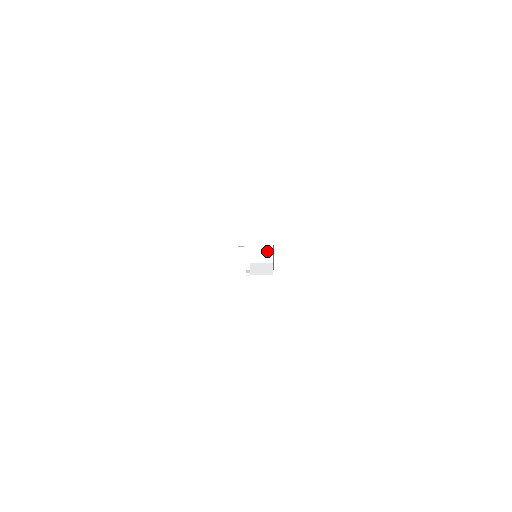
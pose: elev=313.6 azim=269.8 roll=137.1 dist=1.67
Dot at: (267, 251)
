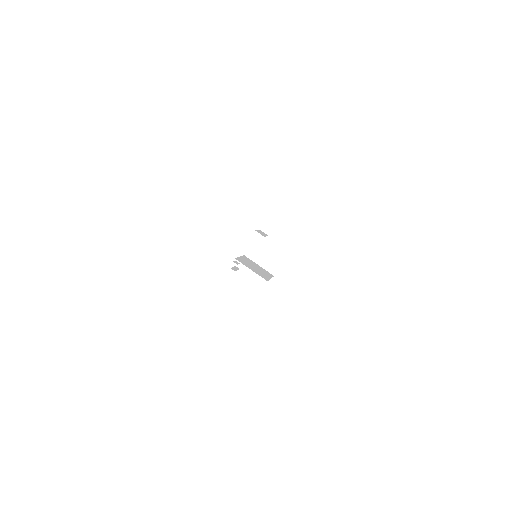
Dot at: occluded
